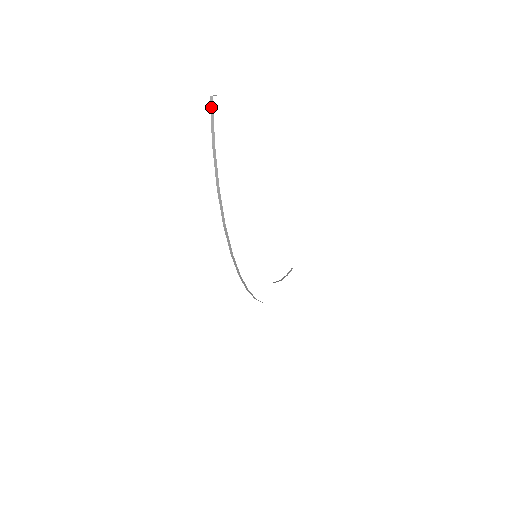
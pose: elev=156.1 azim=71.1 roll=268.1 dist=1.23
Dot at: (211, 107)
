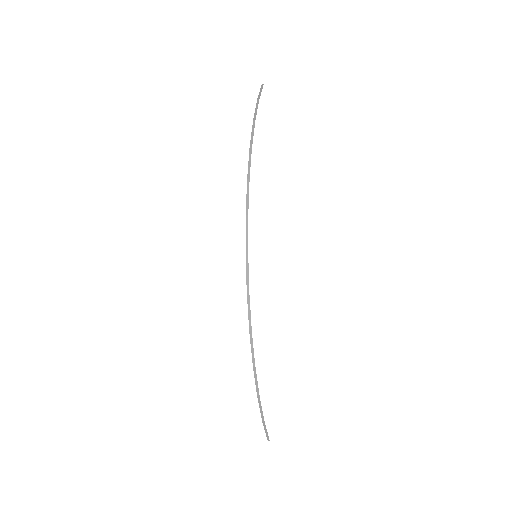
Dot at: (261, 87)
